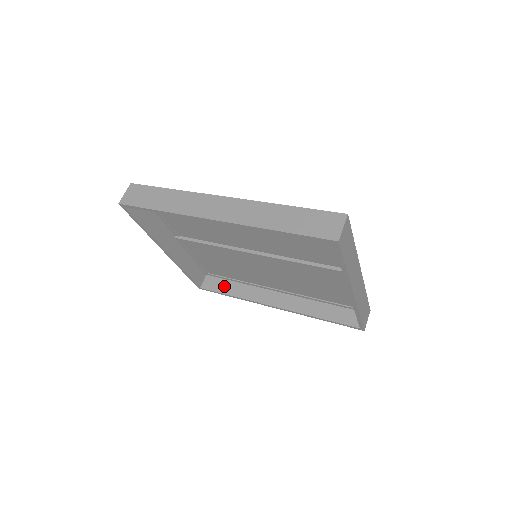
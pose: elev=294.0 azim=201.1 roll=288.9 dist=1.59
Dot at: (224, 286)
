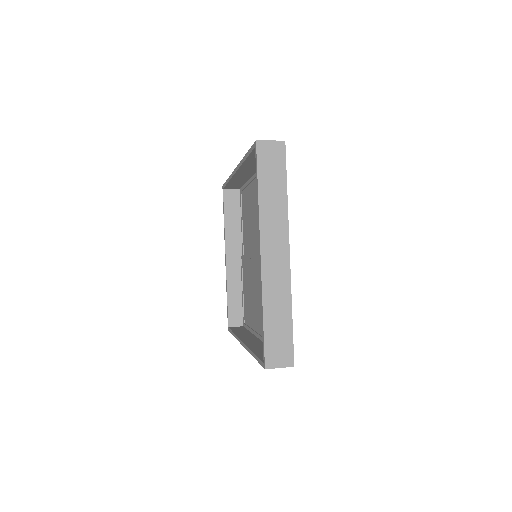
Dot at: (240, 330)
